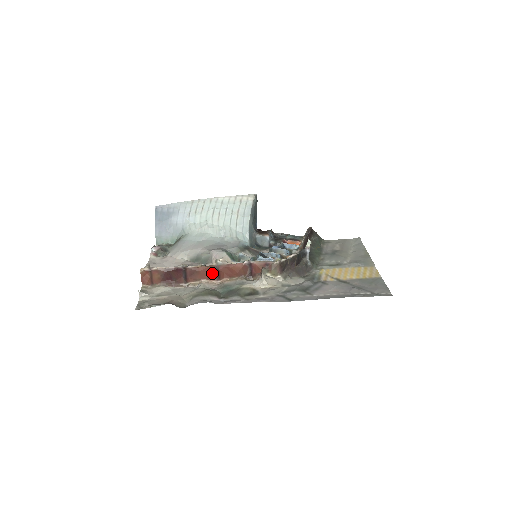
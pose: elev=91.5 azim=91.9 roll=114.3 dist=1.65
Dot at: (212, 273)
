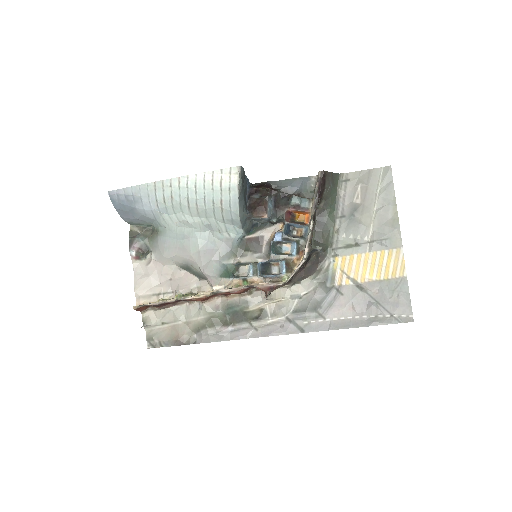
Dot at: (211, 296)
